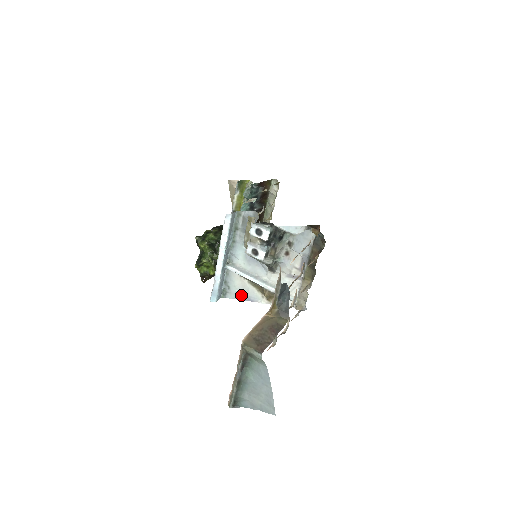
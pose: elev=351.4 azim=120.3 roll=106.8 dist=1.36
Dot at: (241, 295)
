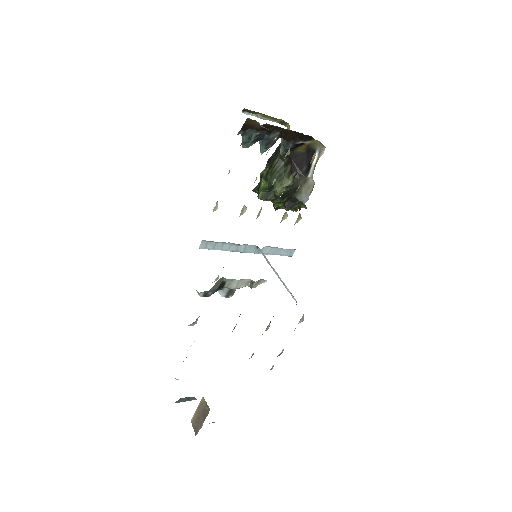
Dot at: occluded
